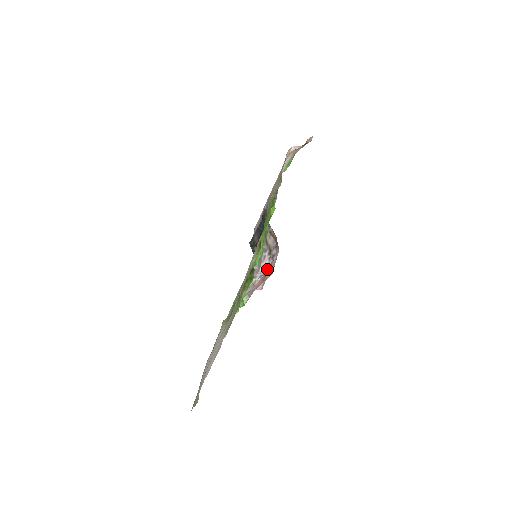
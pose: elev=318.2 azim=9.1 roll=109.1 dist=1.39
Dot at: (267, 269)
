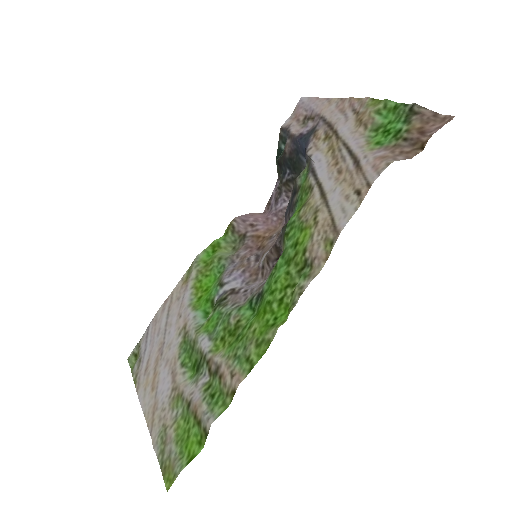
Dot at: (260, 282)
